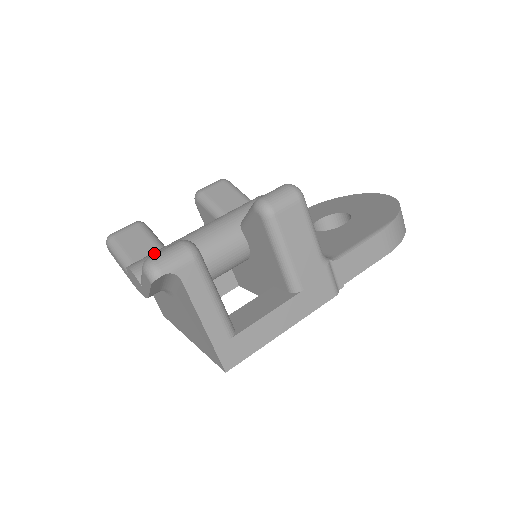
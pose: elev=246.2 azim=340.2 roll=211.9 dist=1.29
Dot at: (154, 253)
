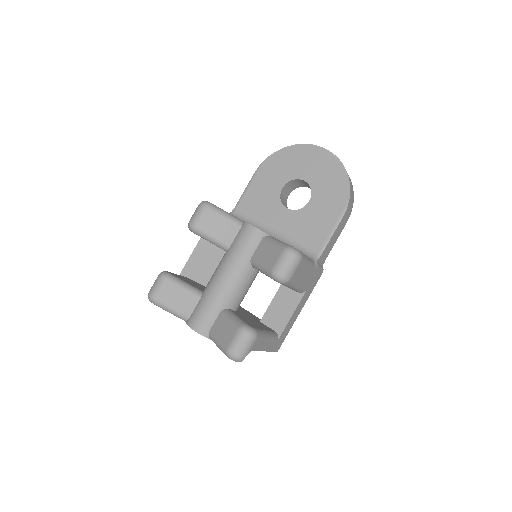
Dot at: (203, 312)
